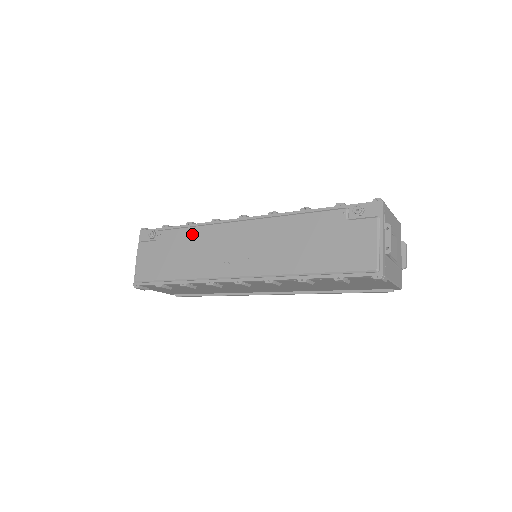
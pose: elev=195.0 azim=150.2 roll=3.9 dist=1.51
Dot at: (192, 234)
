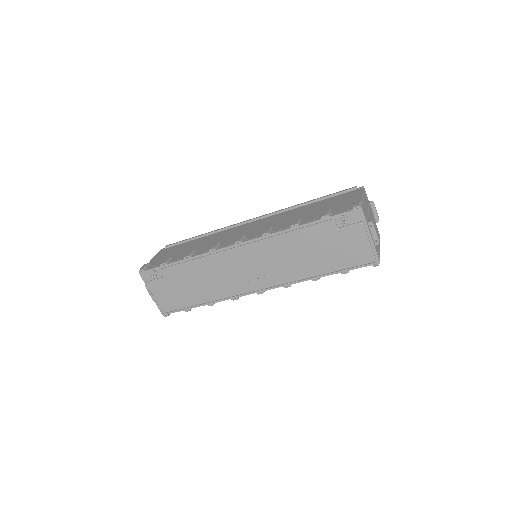
Dot at: (197, 267)
